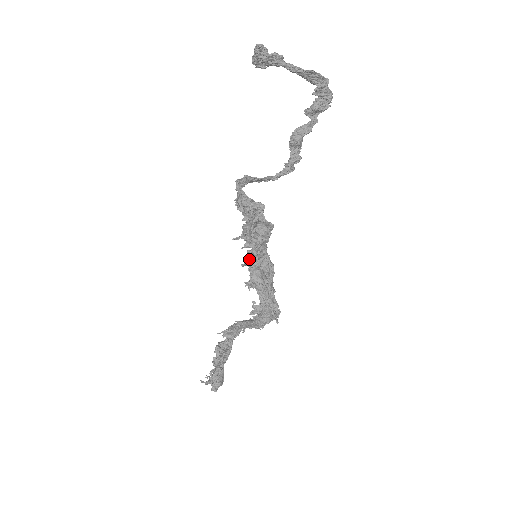
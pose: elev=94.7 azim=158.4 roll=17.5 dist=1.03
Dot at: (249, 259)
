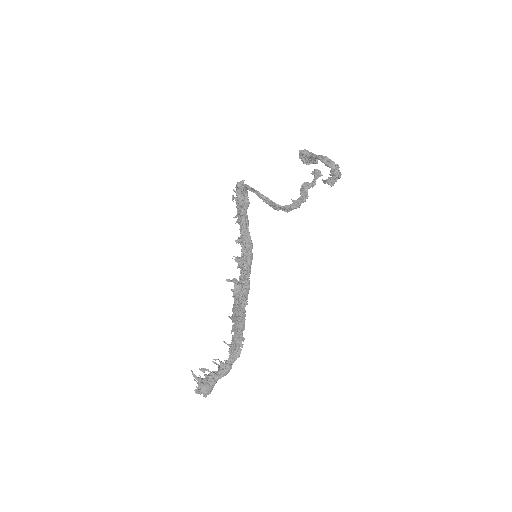
Dot at: (240, 237)
